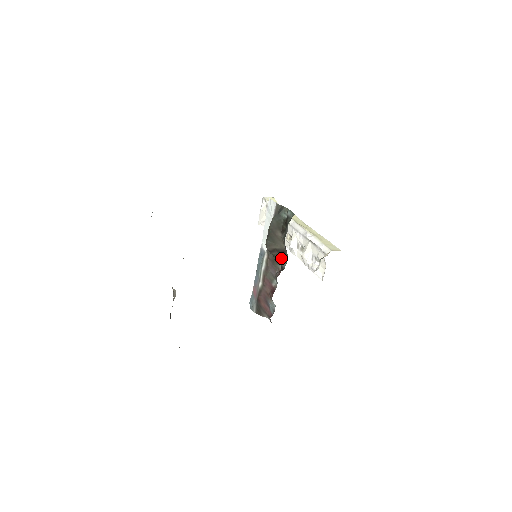
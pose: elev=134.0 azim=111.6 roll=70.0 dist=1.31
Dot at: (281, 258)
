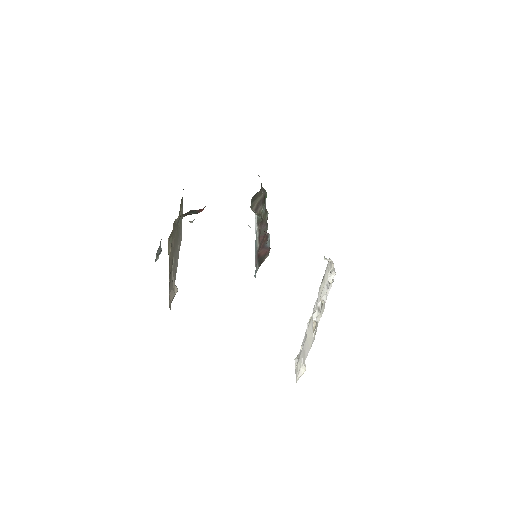
Dot at: (264, 205)
